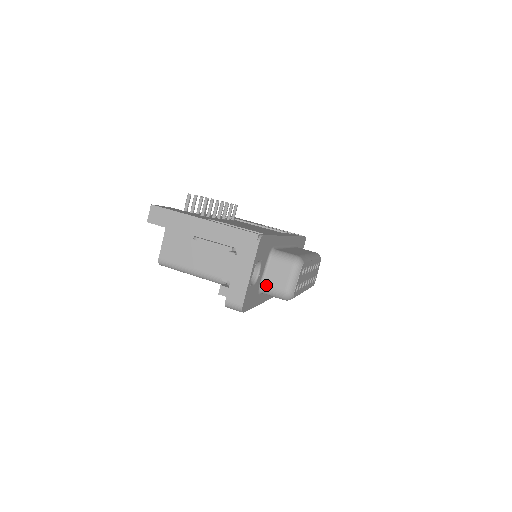
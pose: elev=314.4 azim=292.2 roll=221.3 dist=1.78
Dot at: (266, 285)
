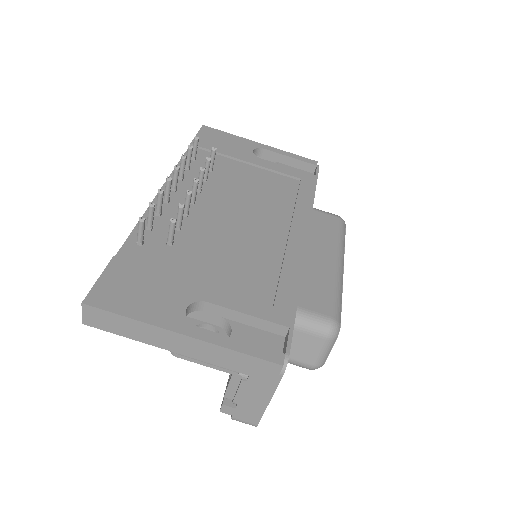
Dot at: occluded
